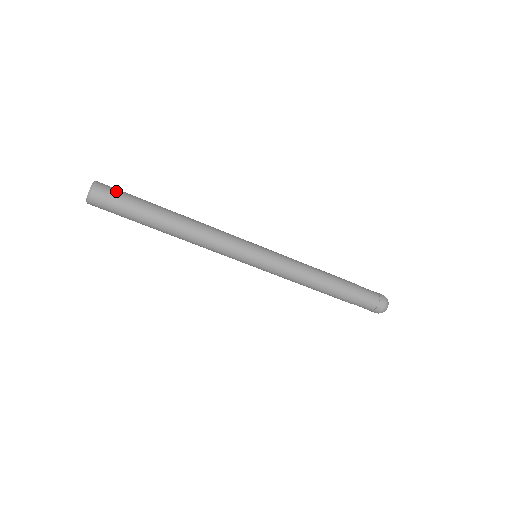
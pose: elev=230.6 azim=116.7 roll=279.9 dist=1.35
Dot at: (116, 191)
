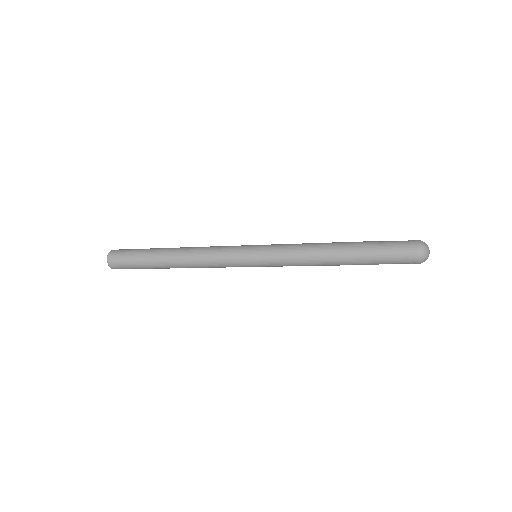
Dot at: (123, 260)
